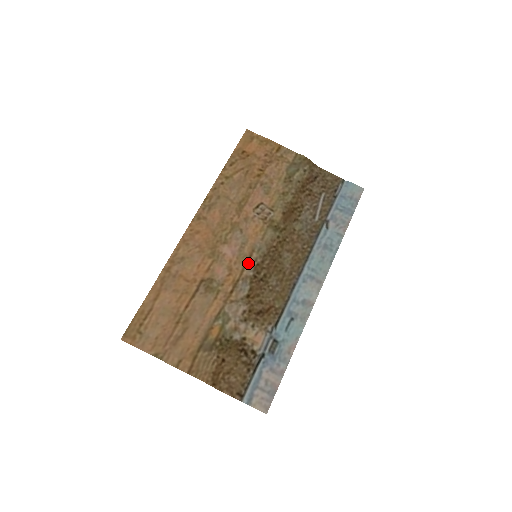
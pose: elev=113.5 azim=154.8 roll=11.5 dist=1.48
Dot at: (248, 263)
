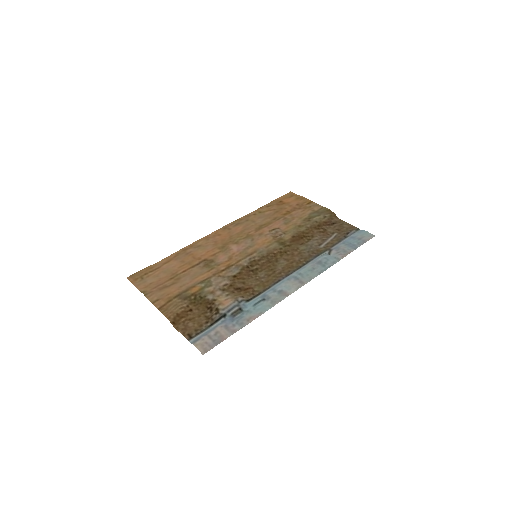
Dot at: (247, 258)
